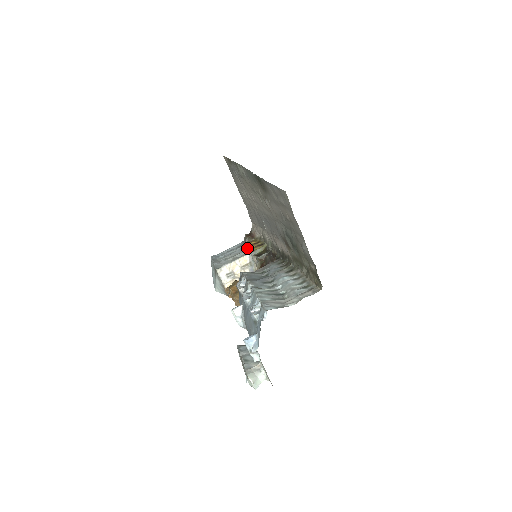
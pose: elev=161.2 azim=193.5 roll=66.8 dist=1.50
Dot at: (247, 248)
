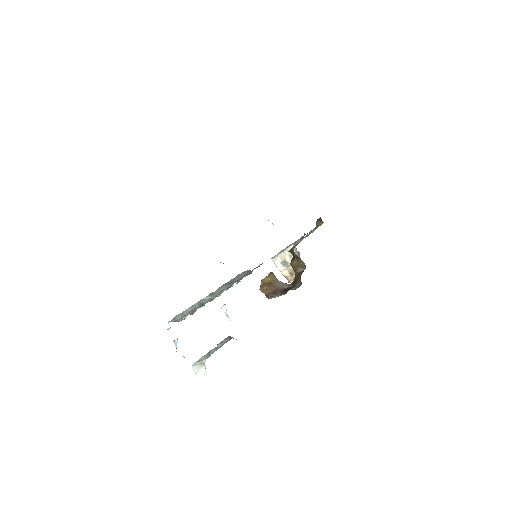
Dot at: occluded
